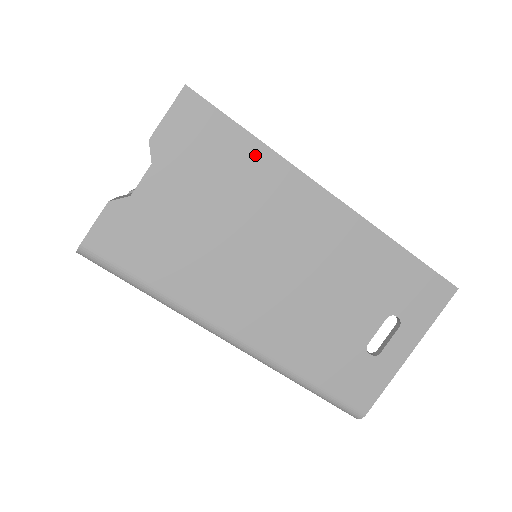
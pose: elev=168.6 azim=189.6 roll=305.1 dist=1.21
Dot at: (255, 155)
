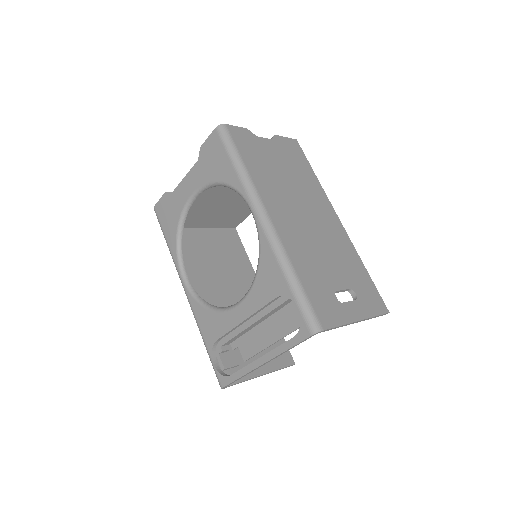
Dot at: (312, 177)
